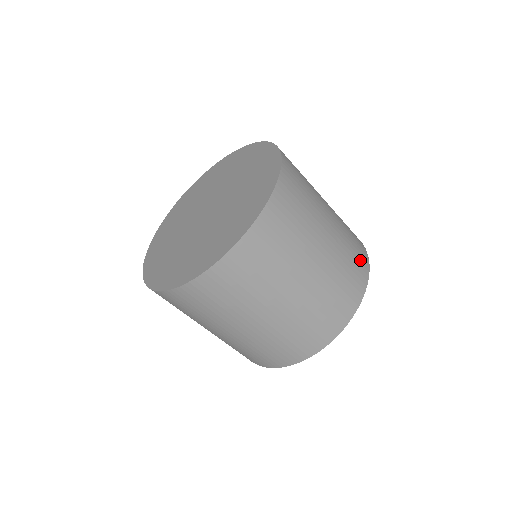
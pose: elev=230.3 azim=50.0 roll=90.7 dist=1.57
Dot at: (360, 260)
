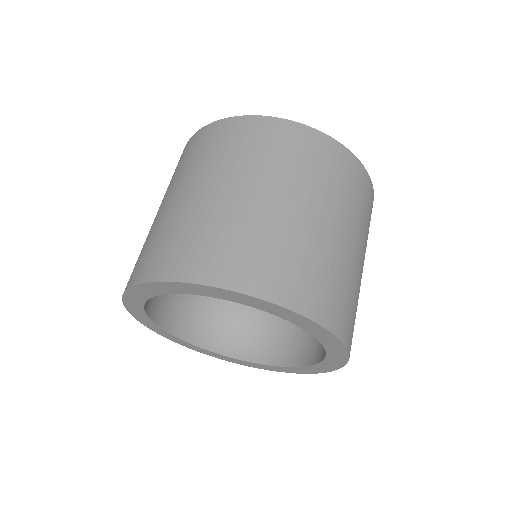
Dot at: occluded
